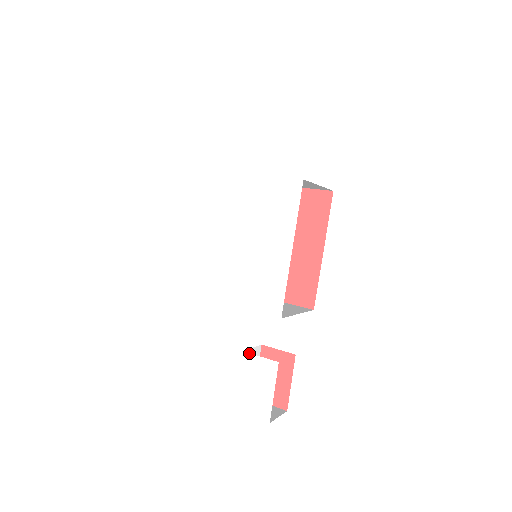
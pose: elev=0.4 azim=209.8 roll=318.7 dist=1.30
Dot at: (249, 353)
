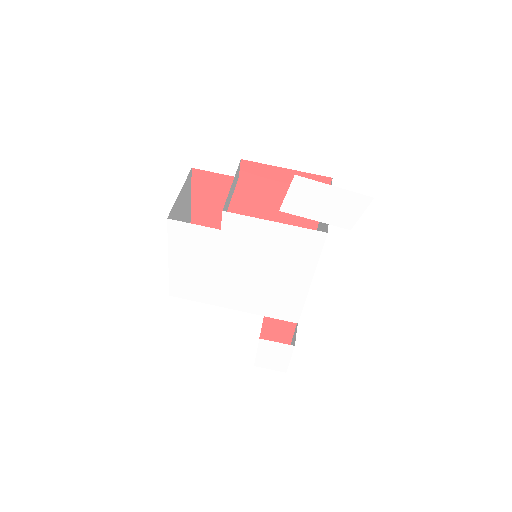
Dot at: (266, 340)
